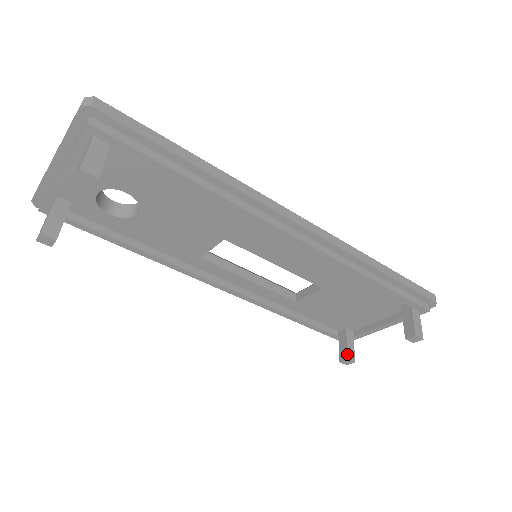
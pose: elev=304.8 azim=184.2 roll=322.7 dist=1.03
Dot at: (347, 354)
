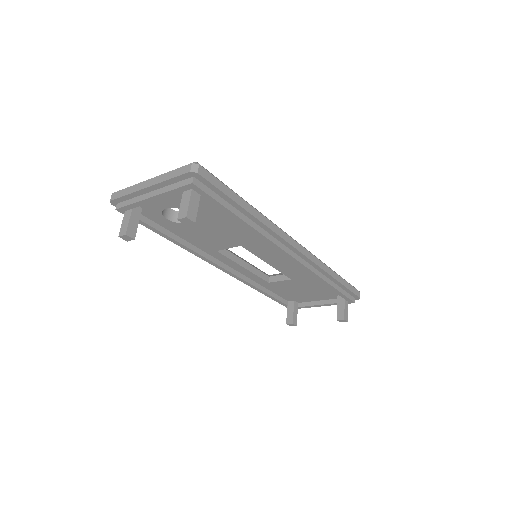
Dot at: (293, 320)
